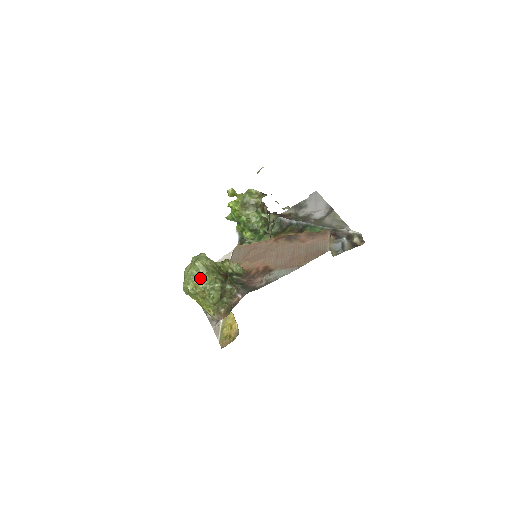
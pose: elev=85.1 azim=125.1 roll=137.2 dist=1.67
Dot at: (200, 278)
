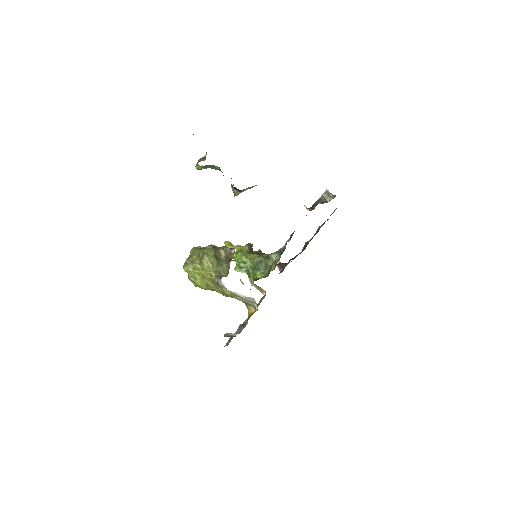
Dot at: occluded
